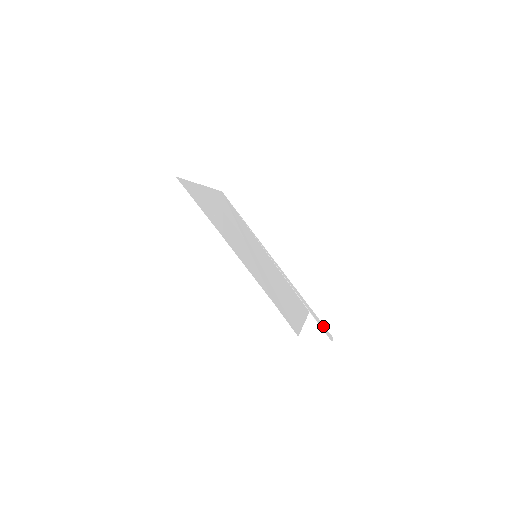
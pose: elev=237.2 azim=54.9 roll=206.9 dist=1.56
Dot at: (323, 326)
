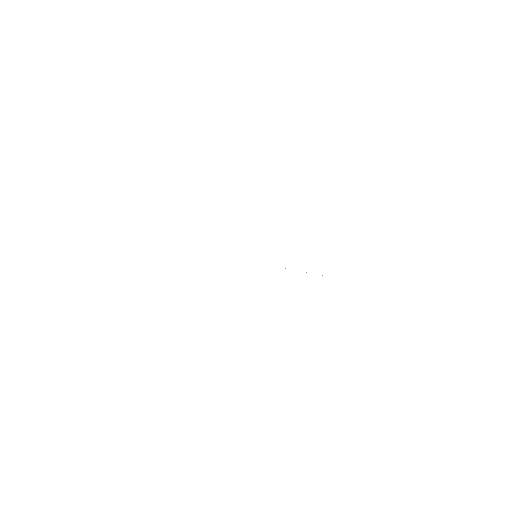
Dot at: occluded
